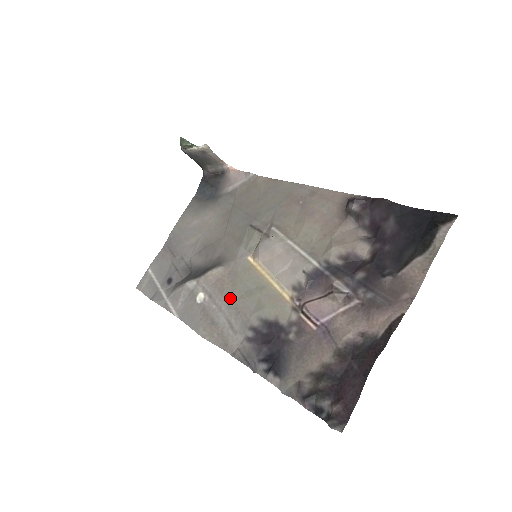
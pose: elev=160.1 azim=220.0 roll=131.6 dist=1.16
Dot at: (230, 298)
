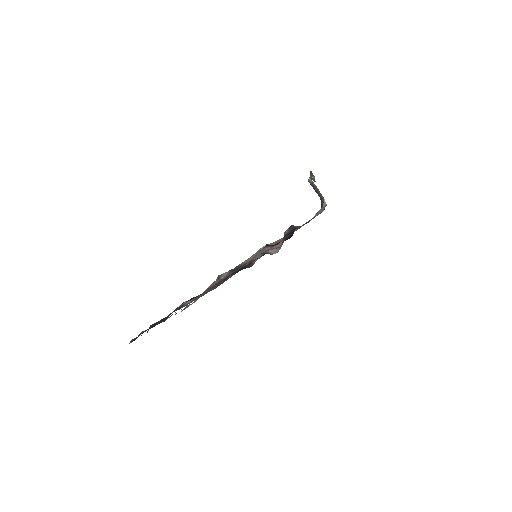
Dot at: occluded
